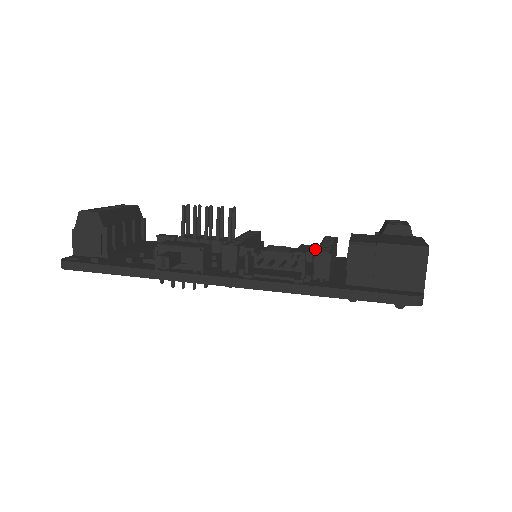
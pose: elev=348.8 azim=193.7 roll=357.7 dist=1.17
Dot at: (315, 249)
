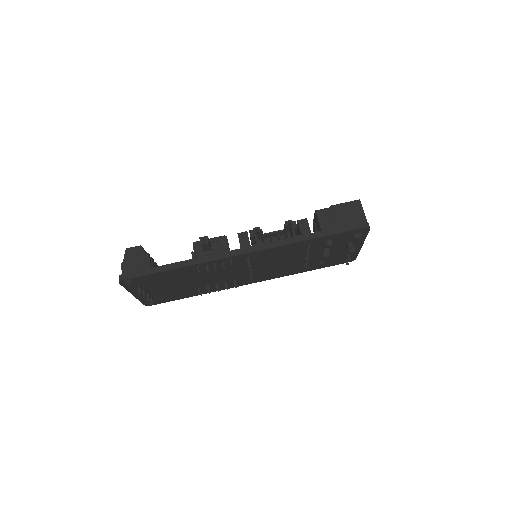
Dot at: occluded
